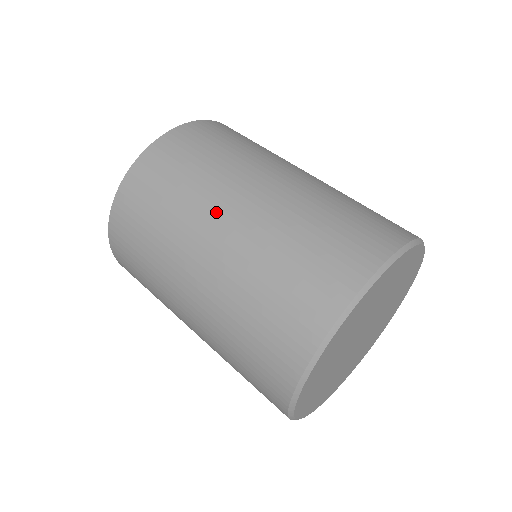
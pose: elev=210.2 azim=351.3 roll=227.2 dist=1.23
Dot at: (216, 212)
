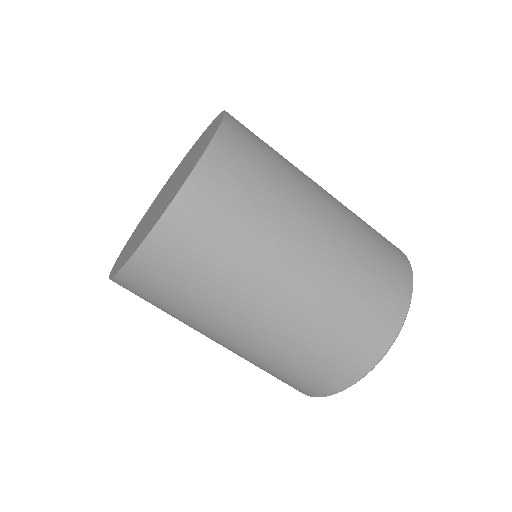
Dot at: (249, 309)
